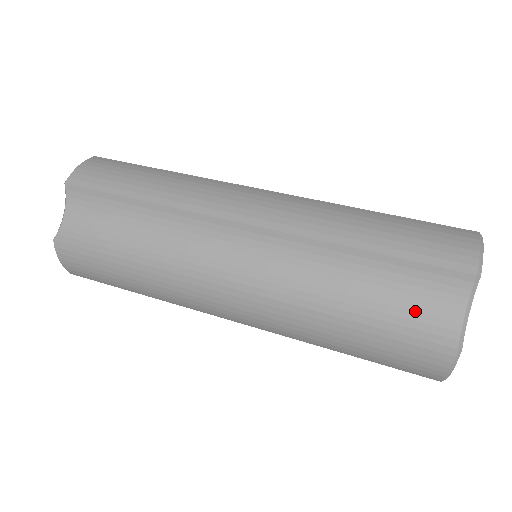
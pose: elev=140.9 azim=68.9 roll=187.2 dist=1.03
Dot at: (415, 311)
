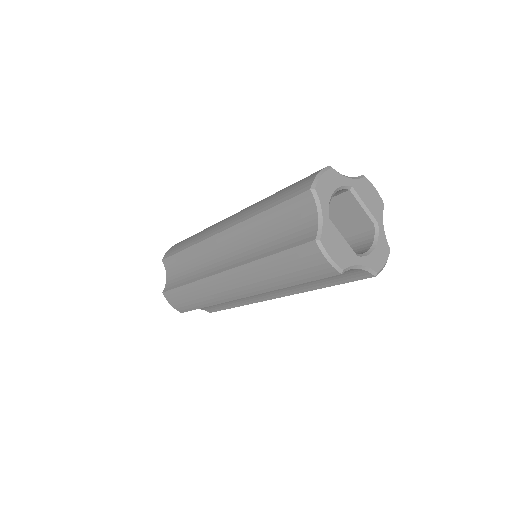
Dot at: (296, 232)
